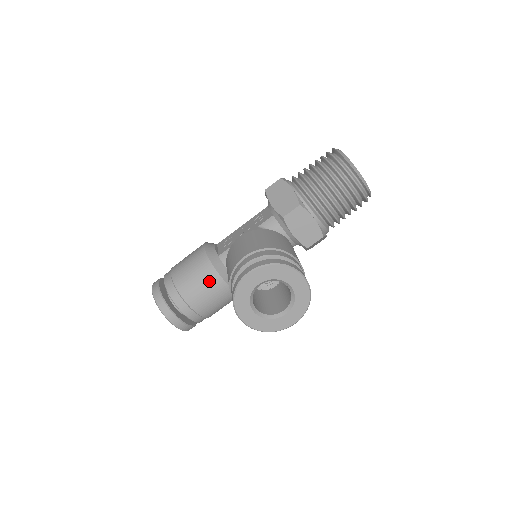
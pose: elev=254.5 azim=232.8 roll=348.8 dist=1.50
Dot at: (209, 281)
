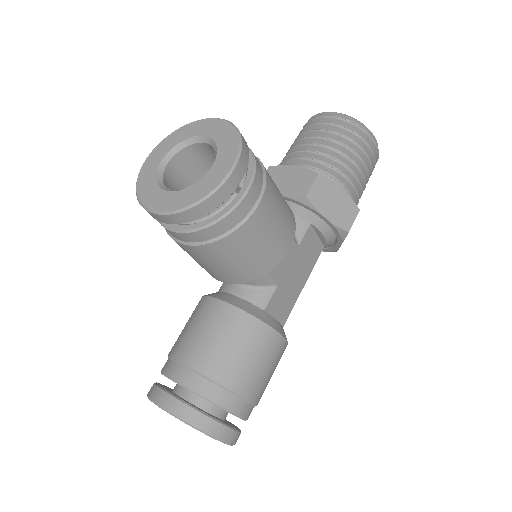
Dot at: (200, 313)
